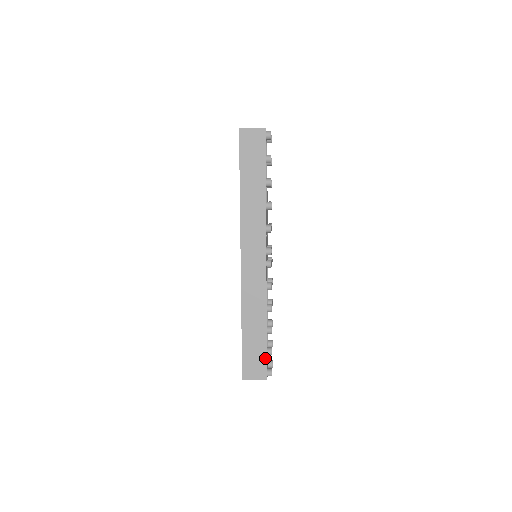
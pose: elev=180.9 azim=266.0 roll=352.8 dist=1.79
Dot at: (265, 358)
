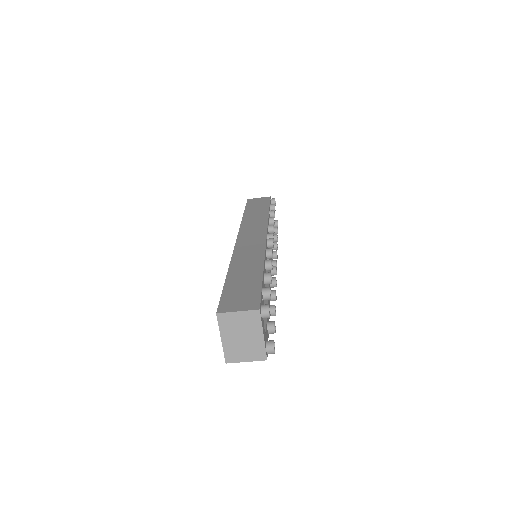
Dot at: (258, 291)
